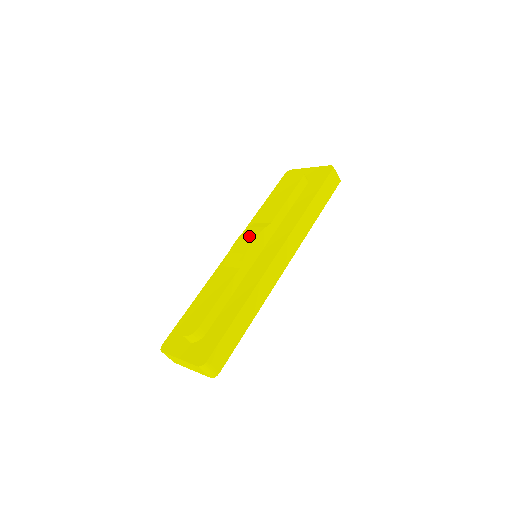
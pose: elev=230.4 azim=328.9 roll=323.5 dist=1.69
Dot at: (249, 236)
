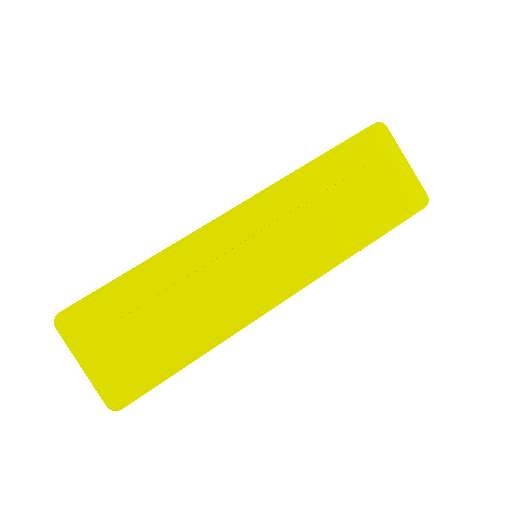
Dot at: (273, 251)
